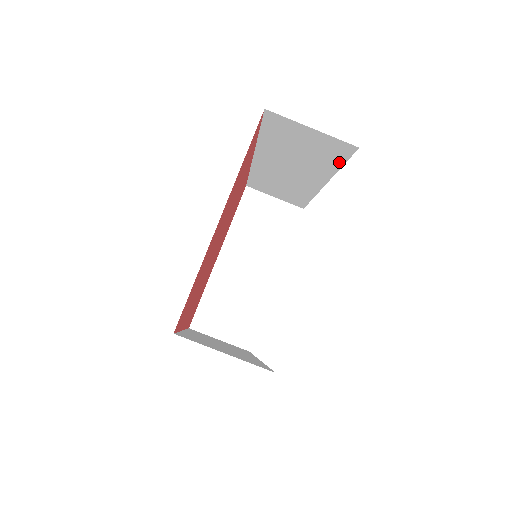
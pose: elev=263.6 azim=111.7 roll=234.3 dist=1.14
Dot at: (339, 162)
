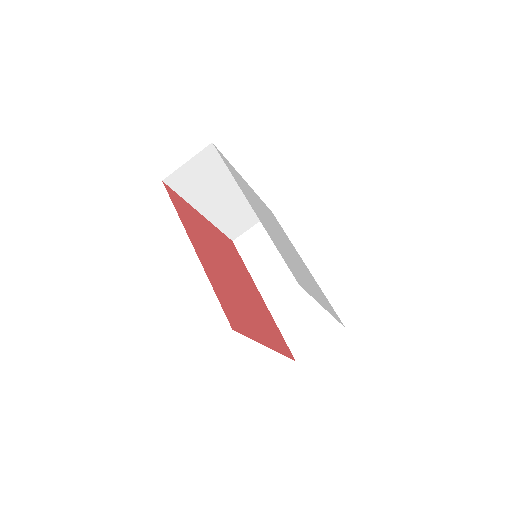
Dot at: occluded
